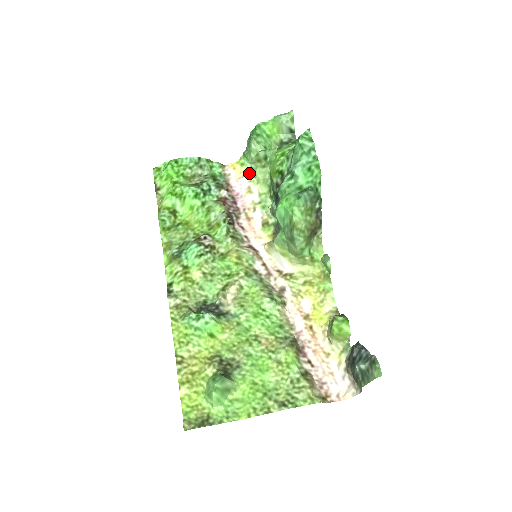
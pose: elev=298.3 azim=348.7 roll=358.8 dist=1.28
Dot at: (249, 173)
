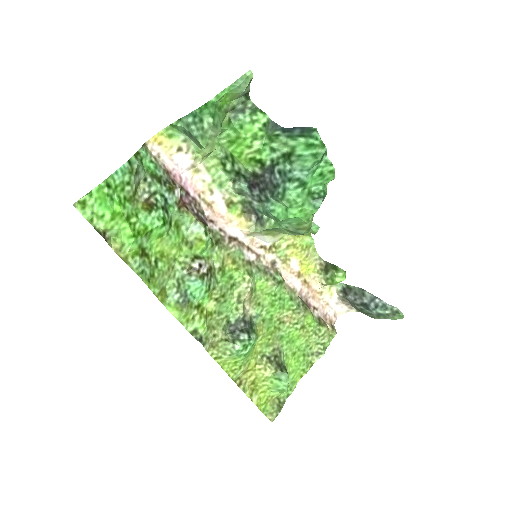
Dot at: (186, 147)
